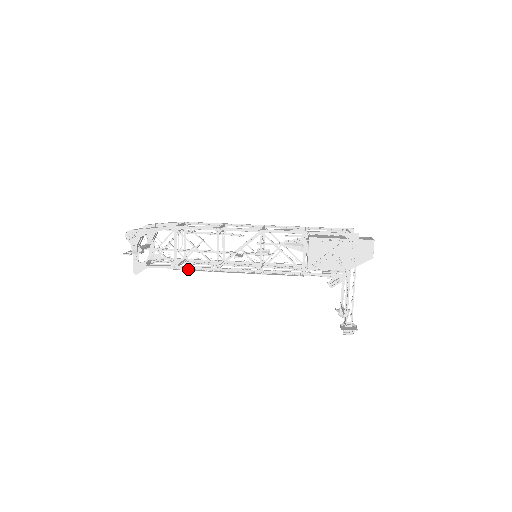
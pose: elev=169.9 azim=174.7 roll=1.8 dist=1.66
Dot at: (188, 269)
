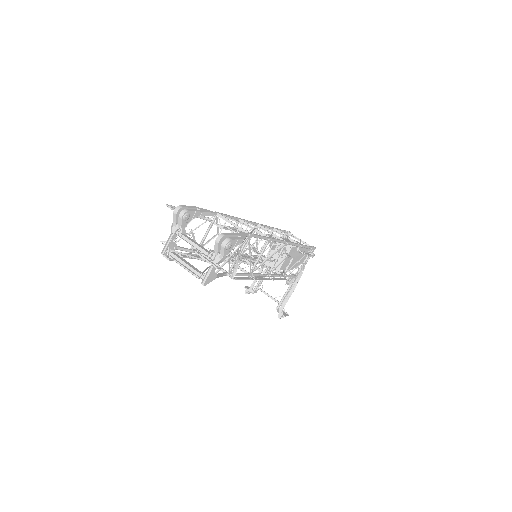
Dot at: (241, 278)
